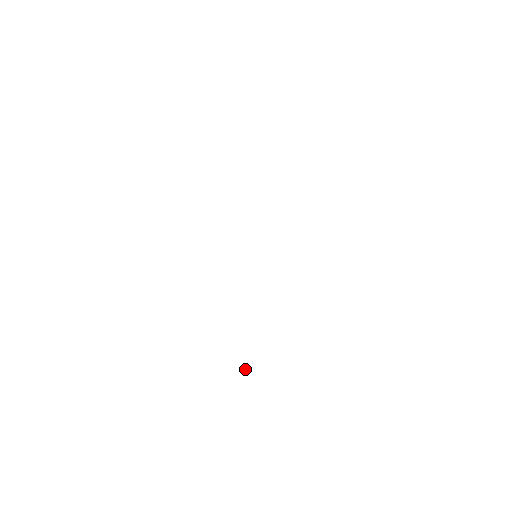
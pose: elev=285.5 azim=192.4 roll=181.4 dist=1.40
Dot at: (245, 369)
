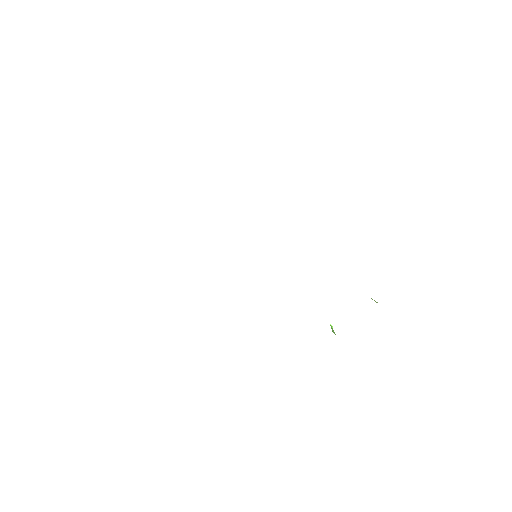
Dot at: (331, 325)
